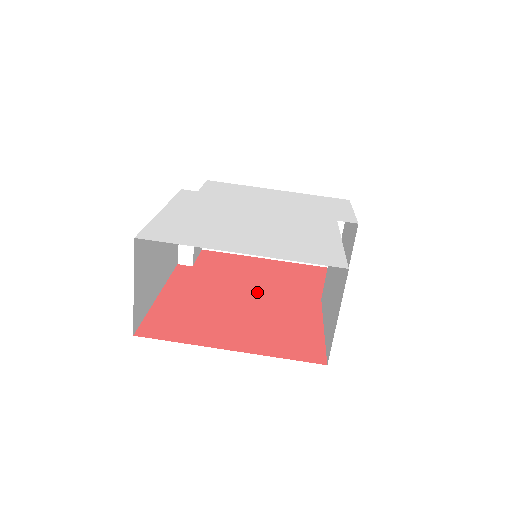
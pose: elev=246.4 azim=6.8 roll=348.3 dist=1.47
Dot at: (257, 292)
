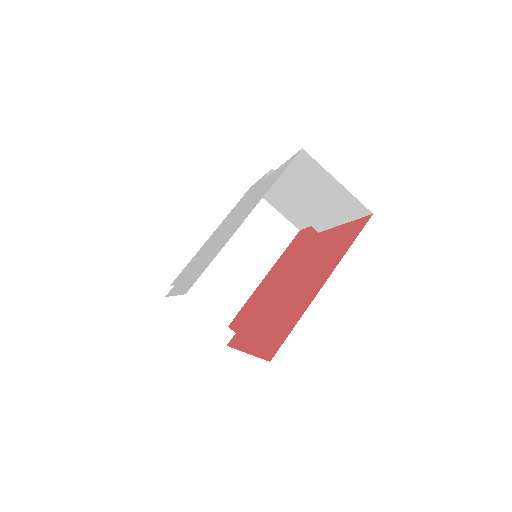
Dot at: (287, 278)
